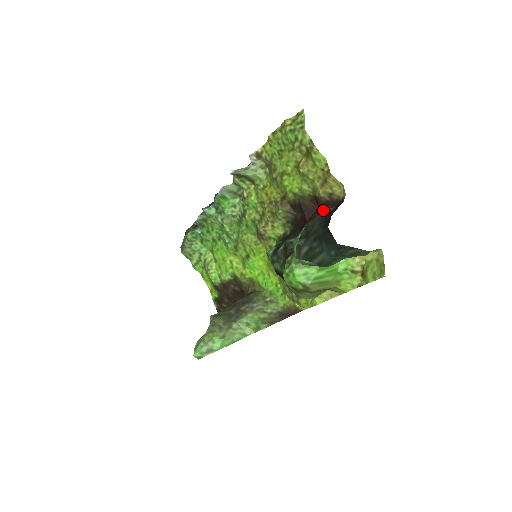
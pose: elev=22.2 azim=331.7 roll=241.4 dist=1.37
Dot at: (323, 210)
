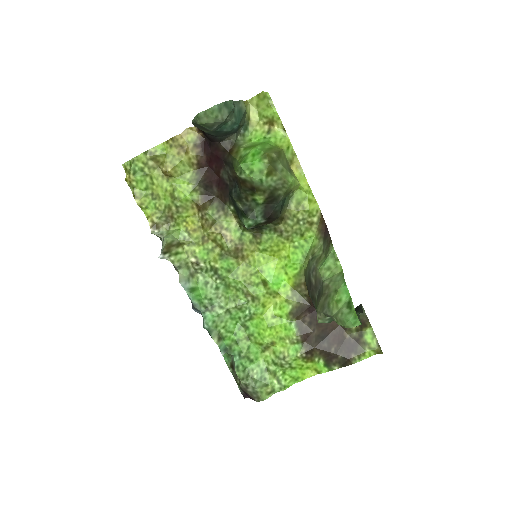
Dot at: (209, 156)
